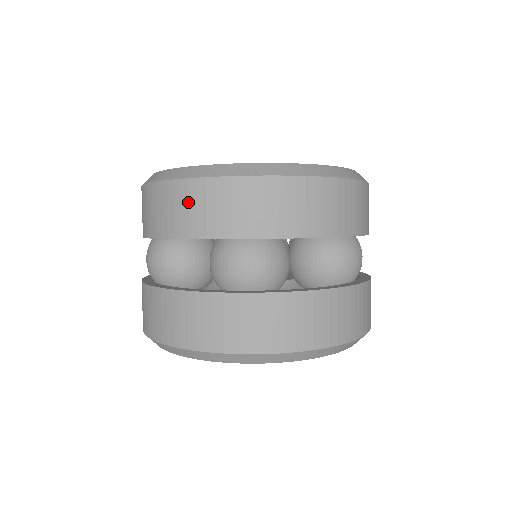
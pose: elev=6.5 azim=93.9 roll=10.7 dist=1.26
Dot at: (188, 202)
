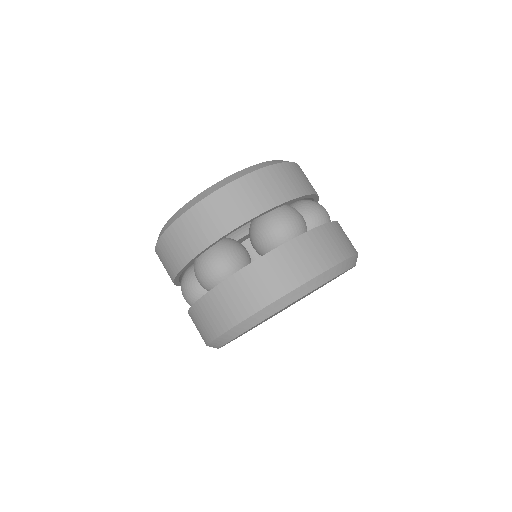
Dot at: (165, 254)
